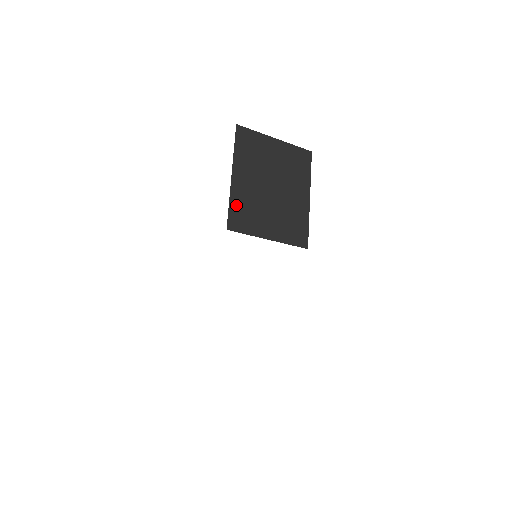
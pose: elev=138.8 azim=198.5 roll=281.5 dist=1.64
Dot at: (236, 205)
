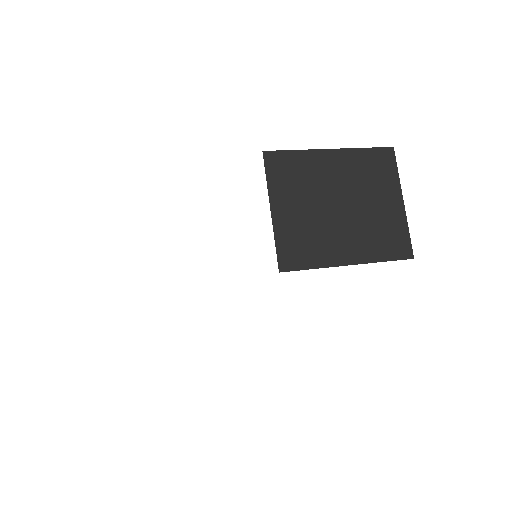
Dot at: (297, 159)
